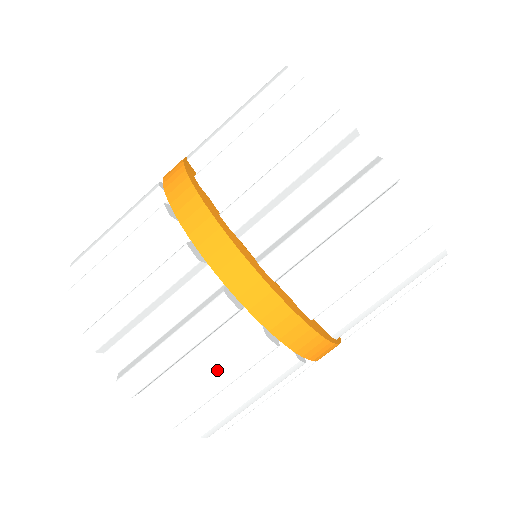
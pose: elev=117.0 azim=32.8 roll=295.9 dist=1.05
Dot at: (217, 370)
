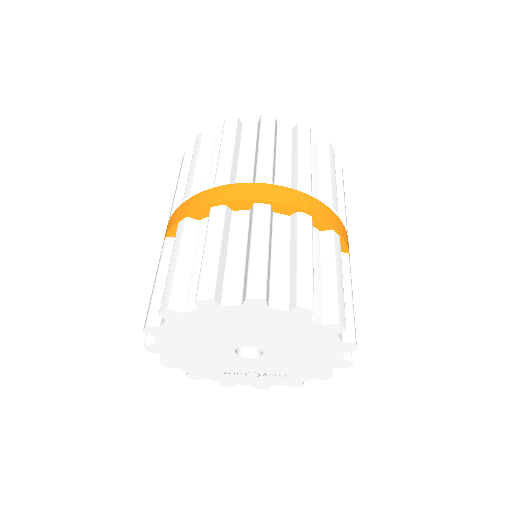
Dot at: (332, 267)
